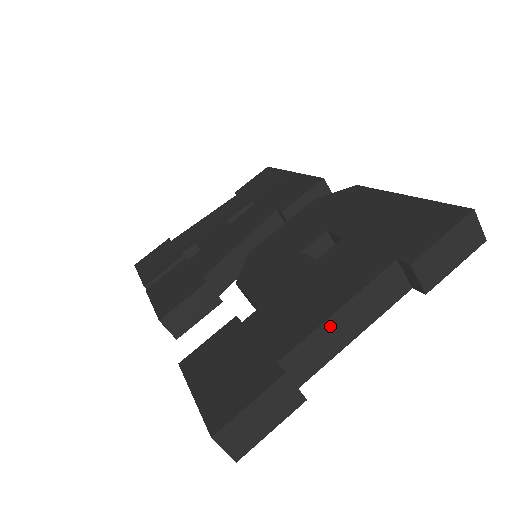
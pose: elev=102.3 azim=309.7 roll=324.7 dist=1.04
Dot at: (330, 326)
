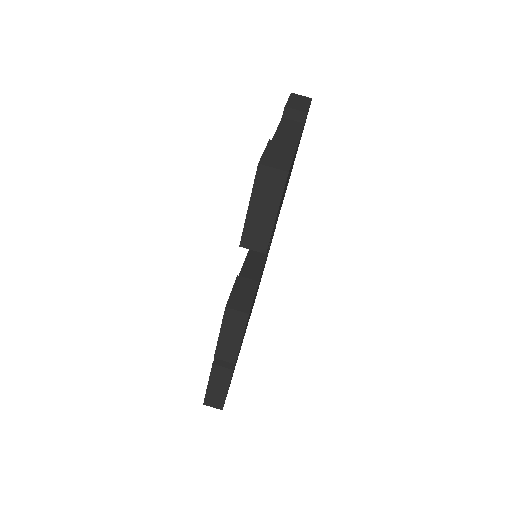
Dot at: (278, 138)
